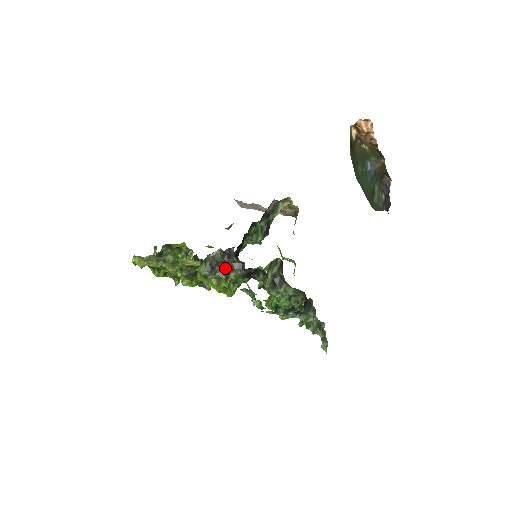
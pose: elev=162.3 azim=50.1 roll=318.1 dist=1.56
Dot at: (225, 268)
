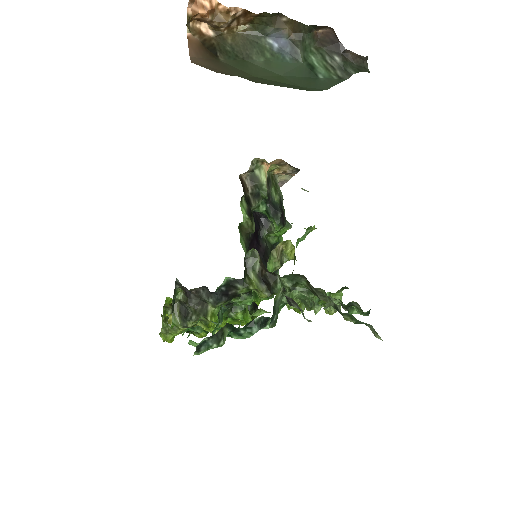
Dot at: (197, 304)
